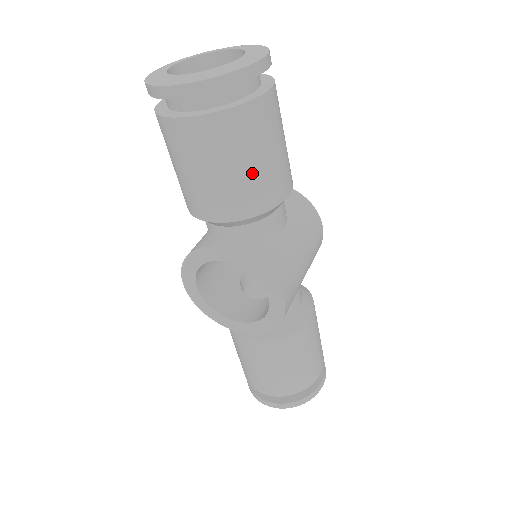
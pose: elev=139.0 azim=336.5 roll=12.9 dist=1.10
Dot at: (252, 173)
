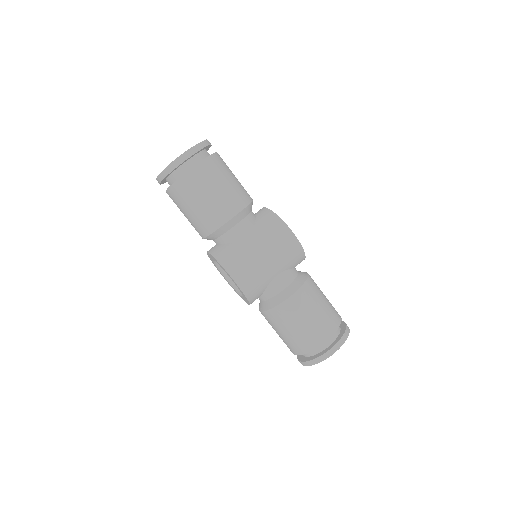
Dot at: (198, 211)
